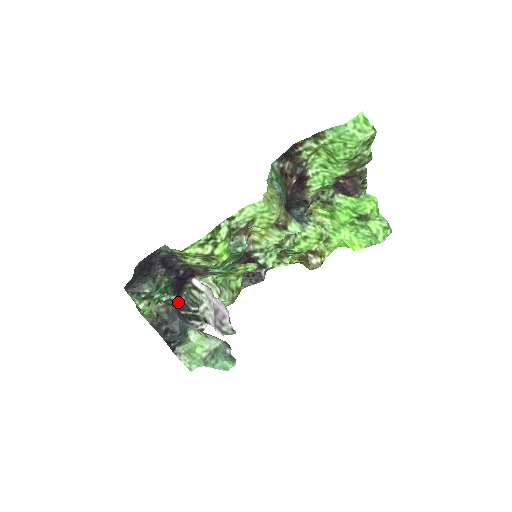
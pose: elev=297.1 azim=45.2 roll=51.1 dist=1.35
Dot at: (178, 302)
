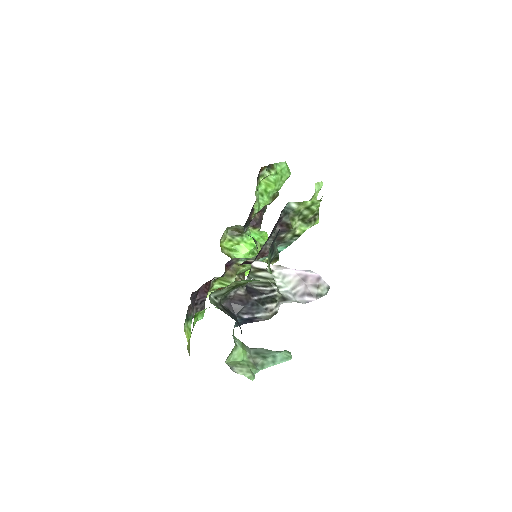
Dot at: (246, 288)
